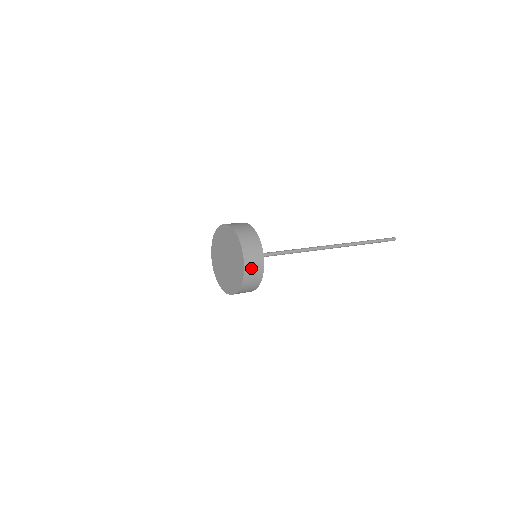
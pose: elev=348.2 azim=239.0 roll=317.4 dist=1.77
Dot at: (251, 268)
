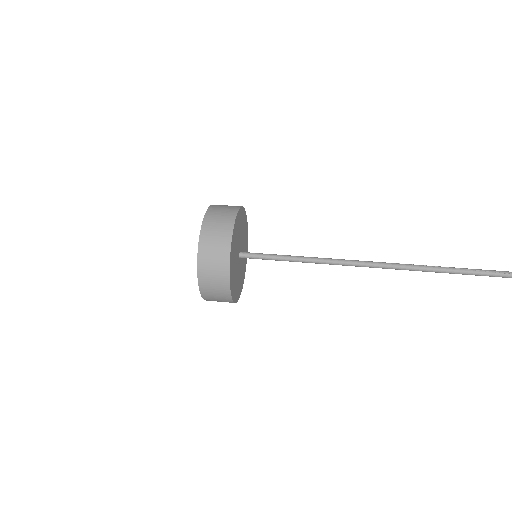
Dot at: (210, 288)
